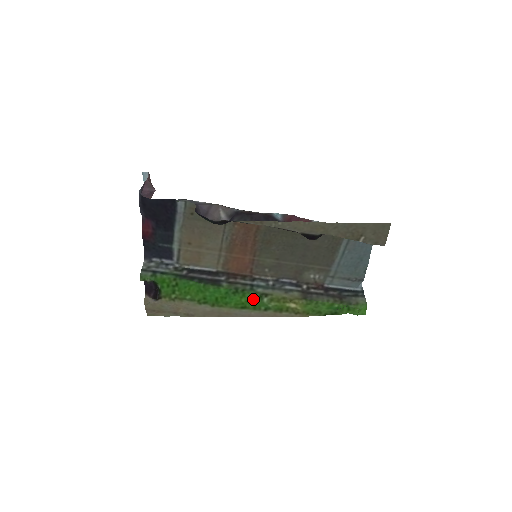
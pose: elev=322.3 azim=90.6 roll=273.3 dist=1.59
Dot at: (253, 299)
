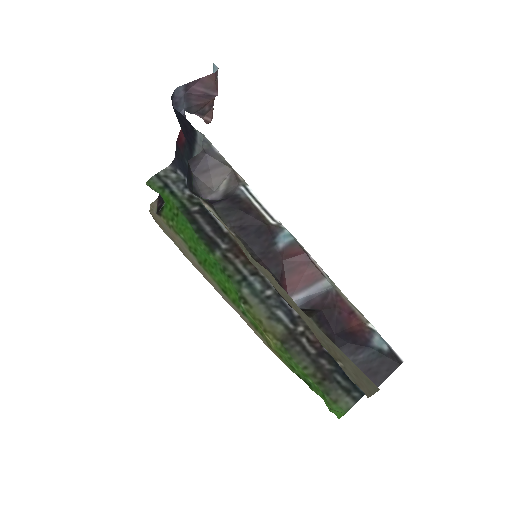
Dot at: (235, 293)
